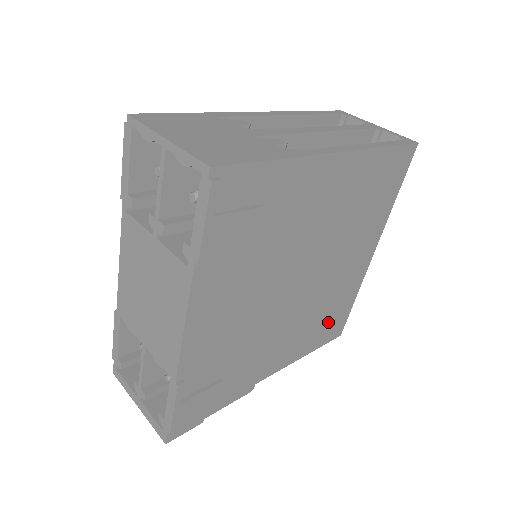
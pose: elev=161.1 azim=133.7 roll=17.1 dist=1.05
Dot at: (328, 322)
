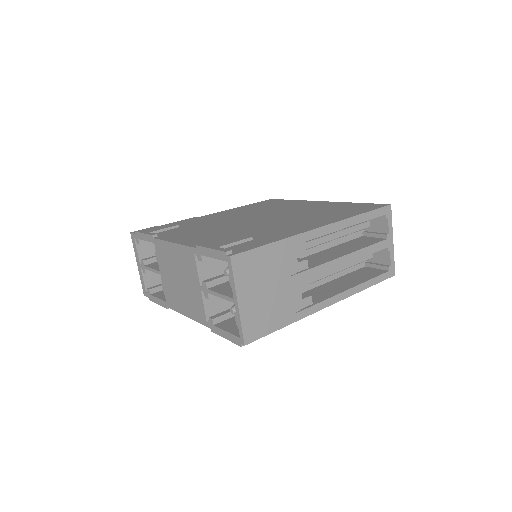
Dot at: occluded
